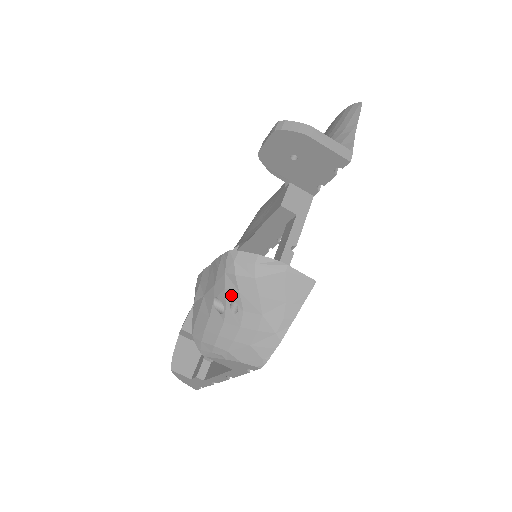
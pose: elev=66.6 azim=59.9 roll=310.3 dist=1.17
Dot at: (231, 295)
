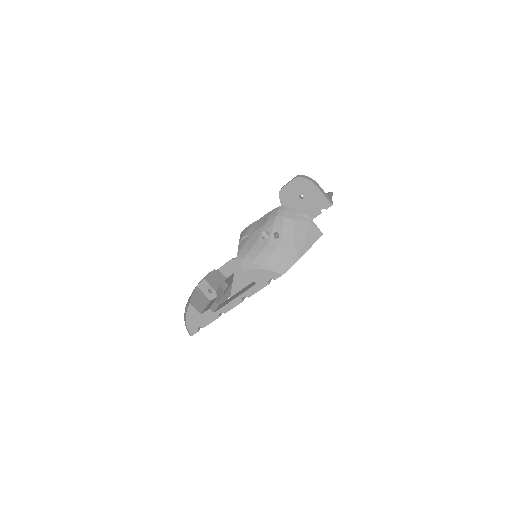
Dot at: (277, 228)
